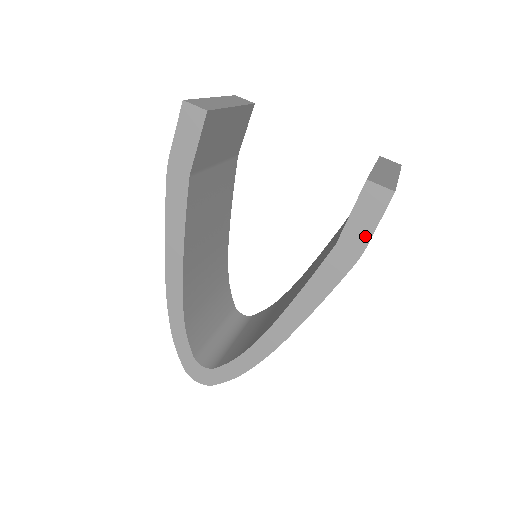
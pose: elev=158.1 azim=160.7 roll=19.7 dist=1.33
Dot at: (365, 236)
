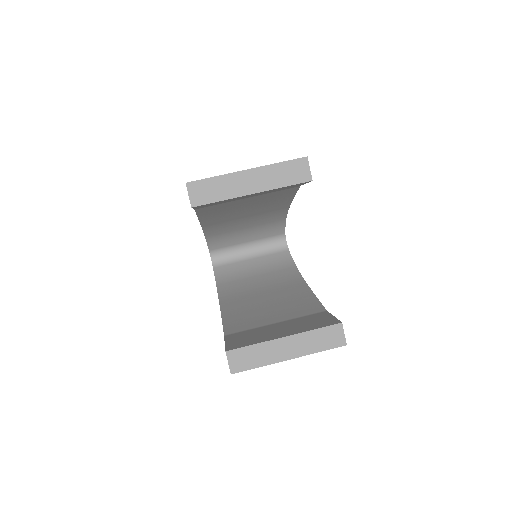
Dot at: occluded
